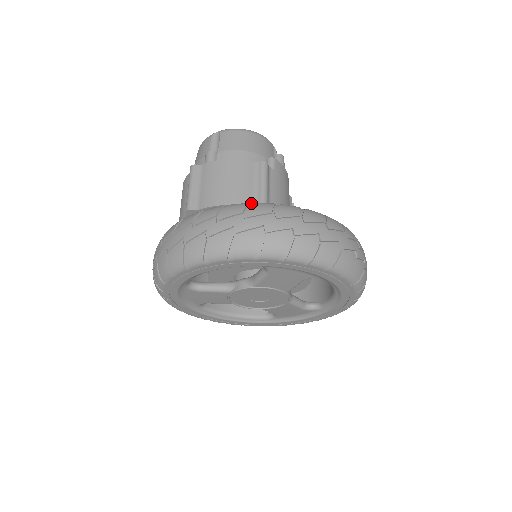
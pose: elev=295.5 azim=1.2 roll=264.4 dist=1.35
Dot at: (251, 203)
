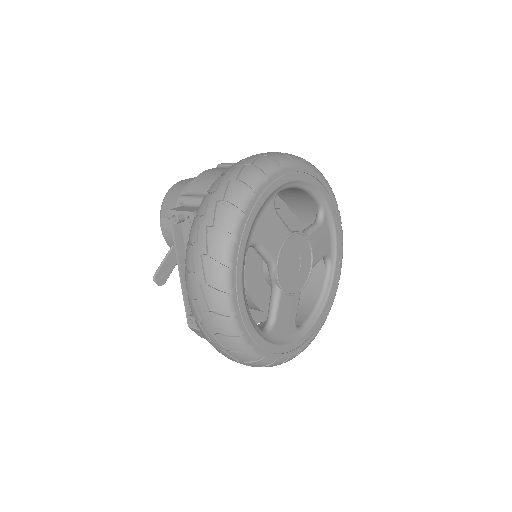
Dot at: occluded
